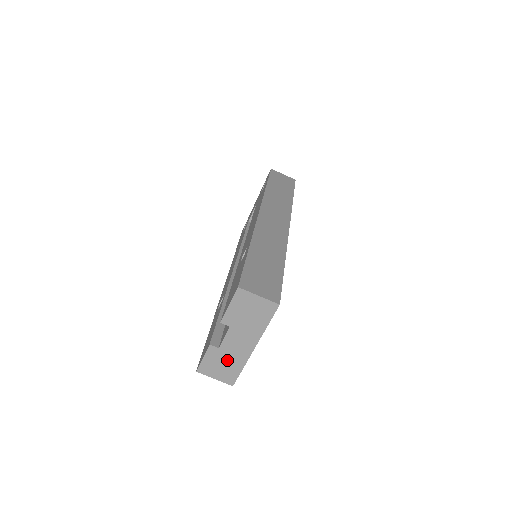
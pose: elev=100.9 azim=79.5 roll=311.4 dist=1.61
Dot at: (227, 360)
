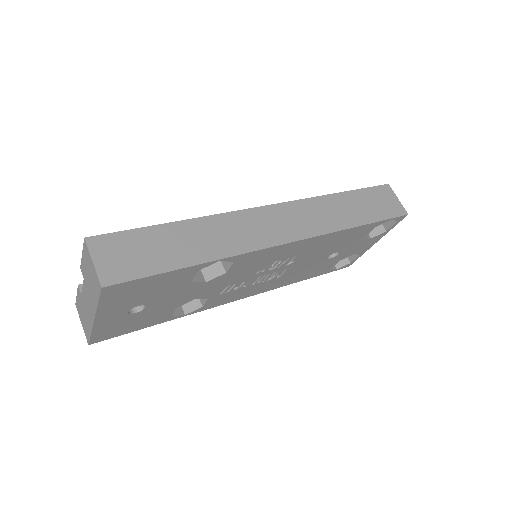
Dot at: (85, 313)
